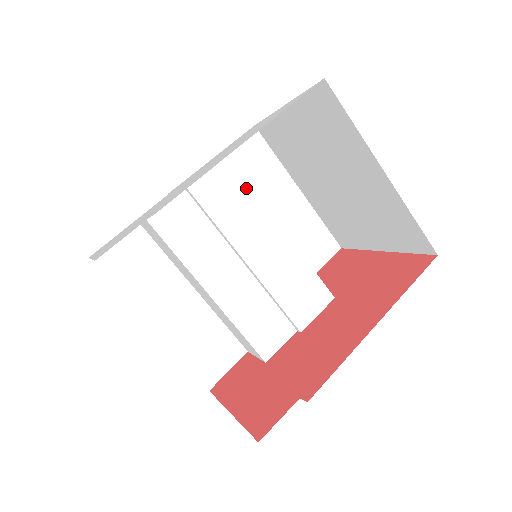
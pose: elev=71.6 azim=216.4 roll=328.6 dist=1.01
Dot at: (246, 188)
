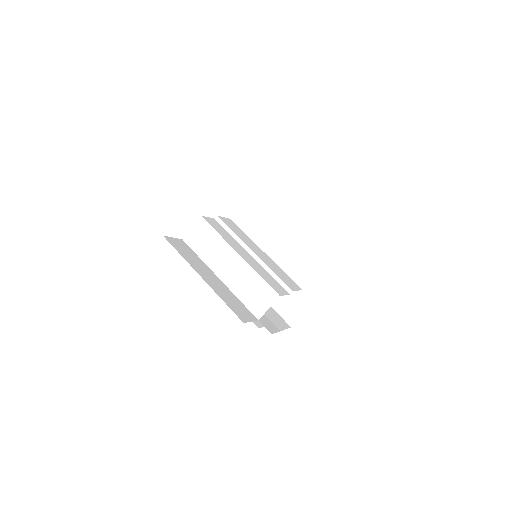
Dot at: (243, 232)
